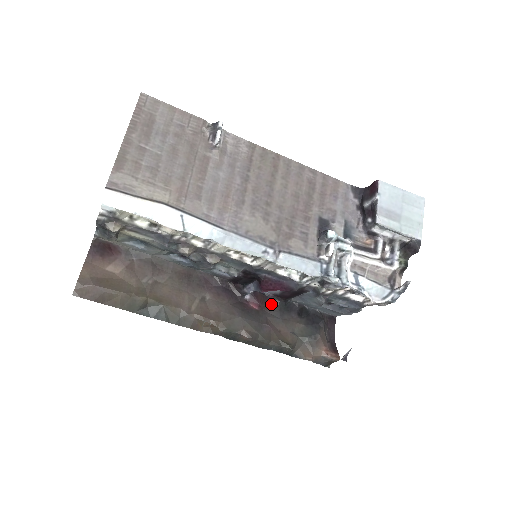
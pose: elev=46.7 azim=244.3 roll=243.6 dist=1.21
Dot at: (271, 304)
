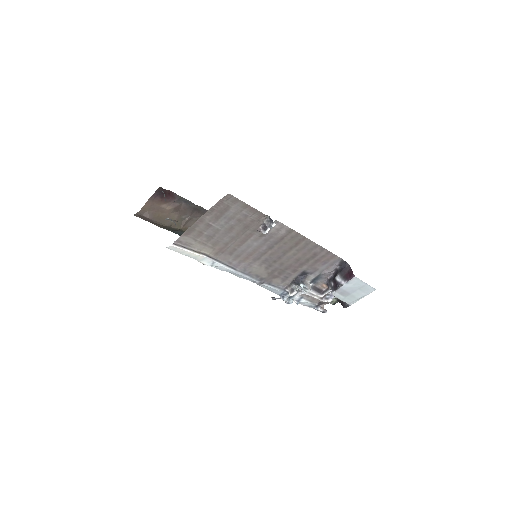
Dot at: occluded
